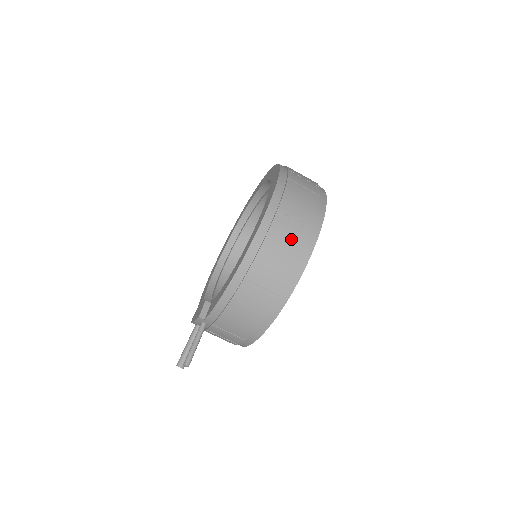
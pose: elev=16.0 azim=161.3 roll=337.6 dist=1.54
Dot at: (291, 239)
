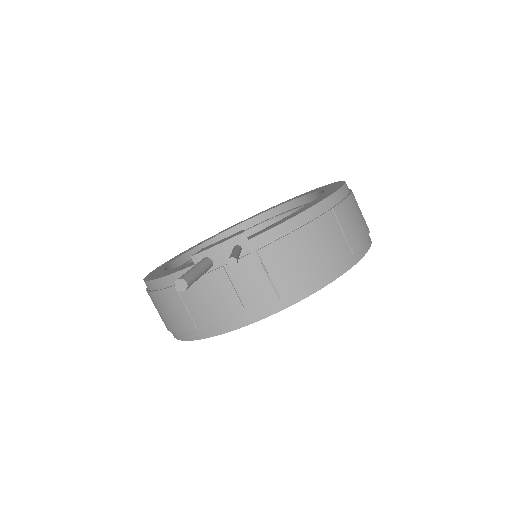
Dot at: (362, 216)
